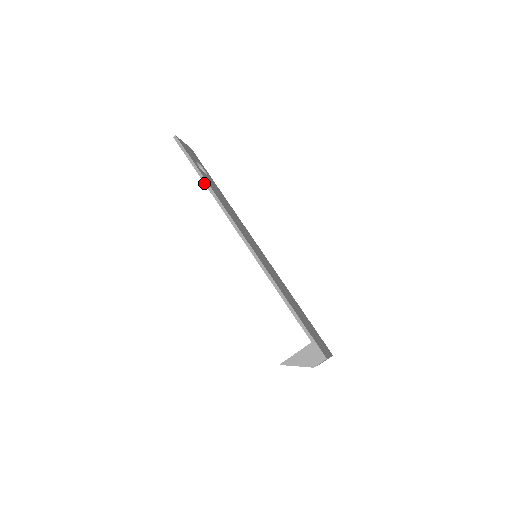
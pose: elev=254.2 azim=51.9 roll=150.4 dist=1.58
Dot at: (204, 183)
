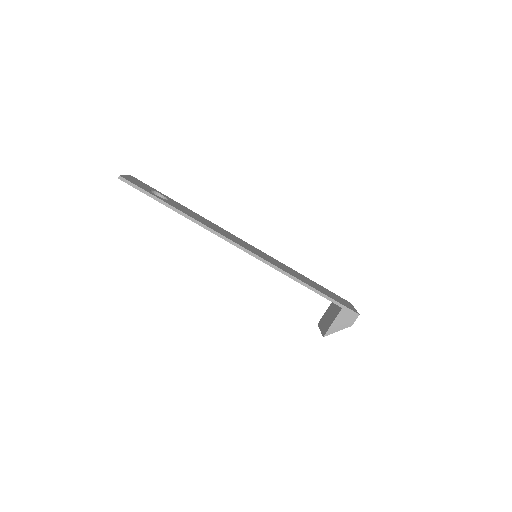
Dot at: (178, 213)
